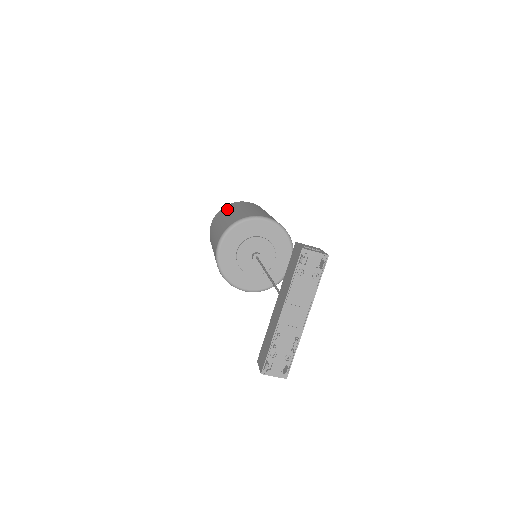
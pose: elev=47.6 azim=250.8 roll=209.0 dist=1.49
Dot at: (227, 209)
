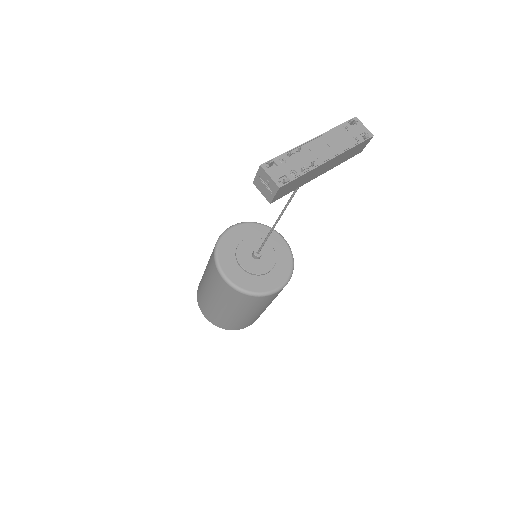
Dot at: occluded
